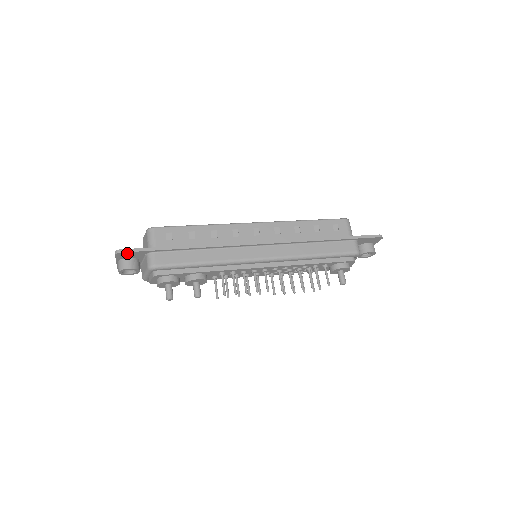
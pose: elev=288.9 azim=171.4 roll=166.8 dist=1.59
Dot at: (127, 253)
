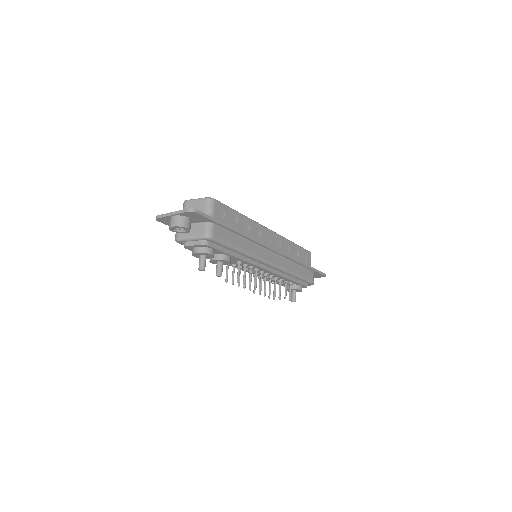
Dot at: (198, 215)
